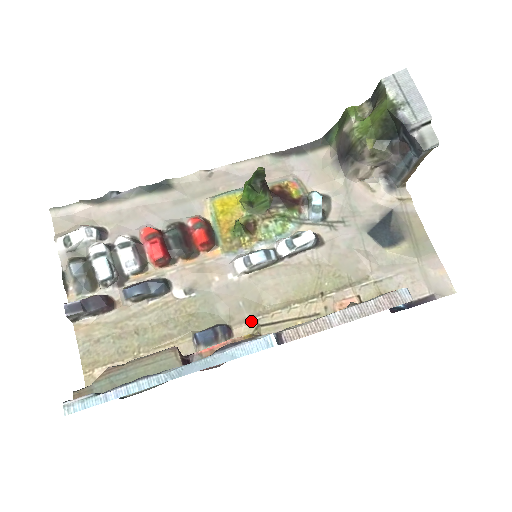
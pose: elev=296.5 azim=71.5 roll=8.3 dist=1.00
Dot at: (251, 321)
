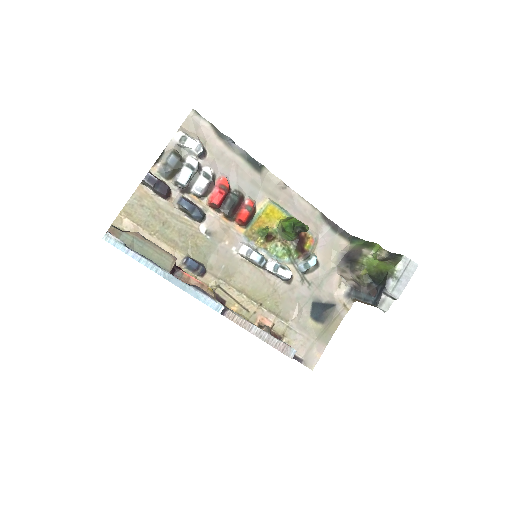
Dot at: (218, 280)
